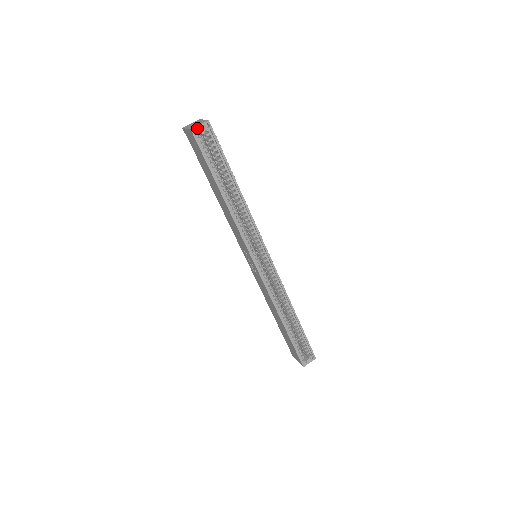
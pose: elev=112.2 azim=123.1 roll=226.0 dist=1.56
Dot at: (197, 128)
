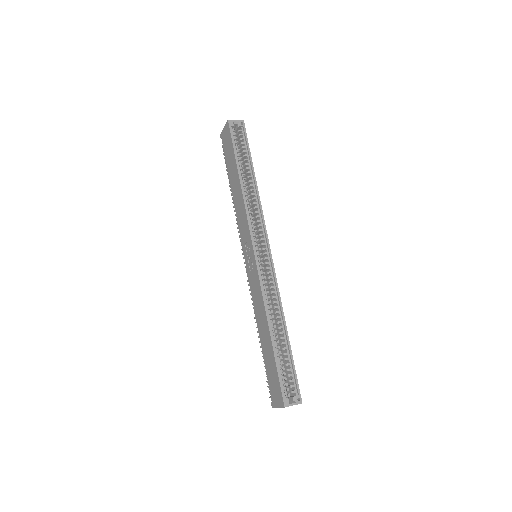
Dot at: (233, 121)
